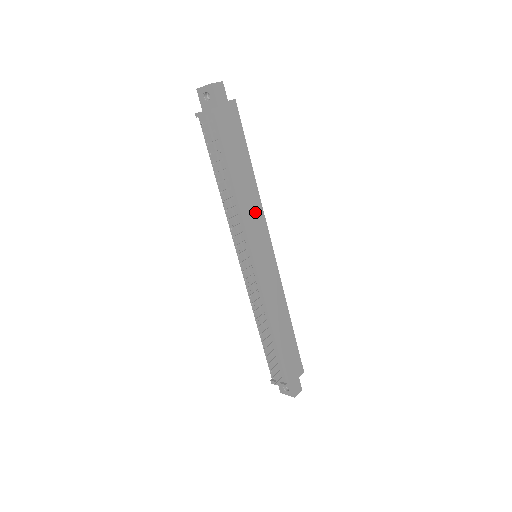
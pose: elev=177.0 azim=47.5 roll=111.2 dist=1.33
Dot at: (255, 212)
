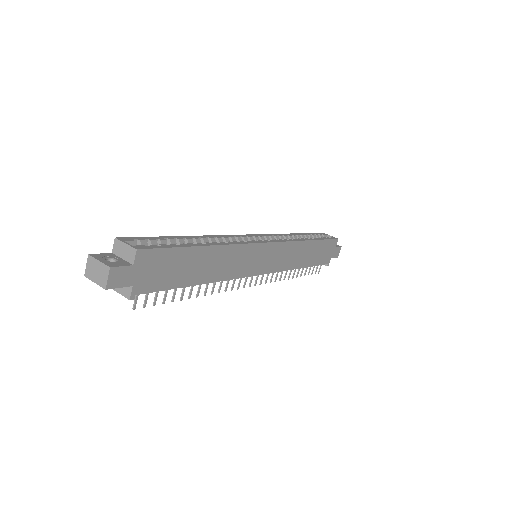
Dot at: (236, 258)
